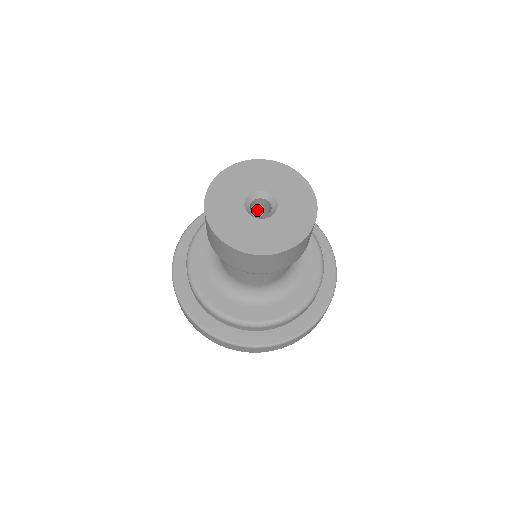
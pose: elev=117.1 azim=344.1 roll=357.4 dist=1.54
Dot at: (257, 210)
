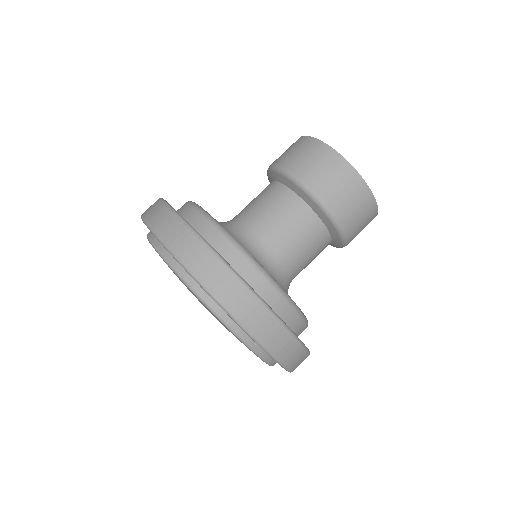
Dot at: occluded
